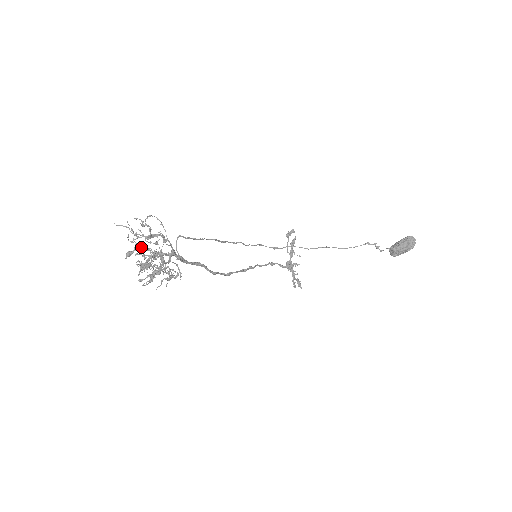
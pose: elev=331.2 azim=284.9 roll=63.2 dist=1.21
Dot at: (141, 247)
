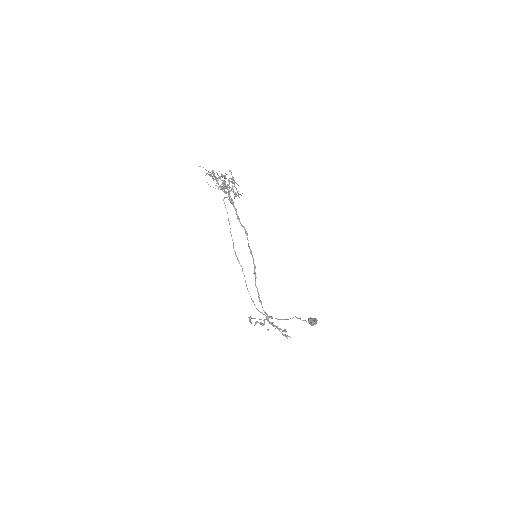
Dot at: (218, 175)
